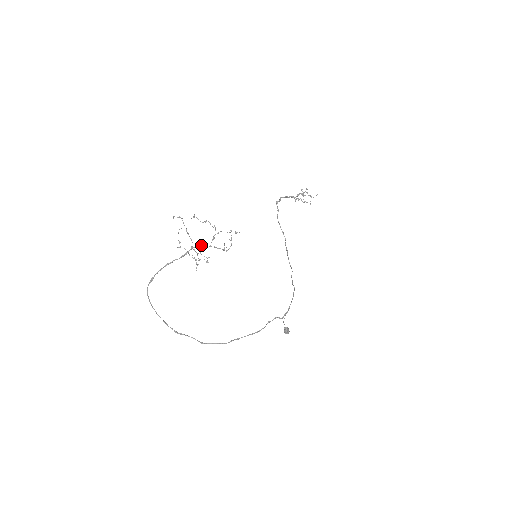
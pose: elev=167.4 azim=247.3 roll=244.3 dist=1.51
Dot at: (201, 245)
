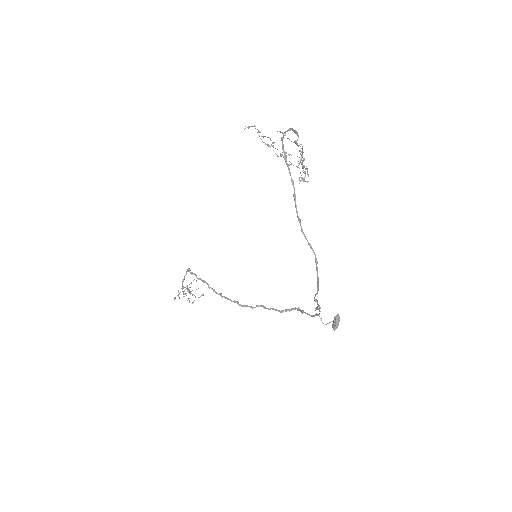
Dot at: occluded
